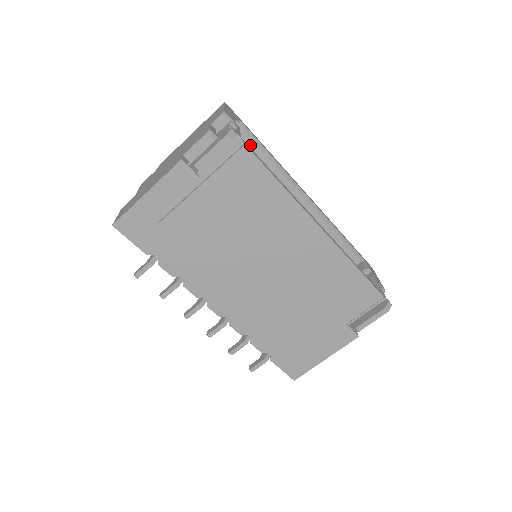
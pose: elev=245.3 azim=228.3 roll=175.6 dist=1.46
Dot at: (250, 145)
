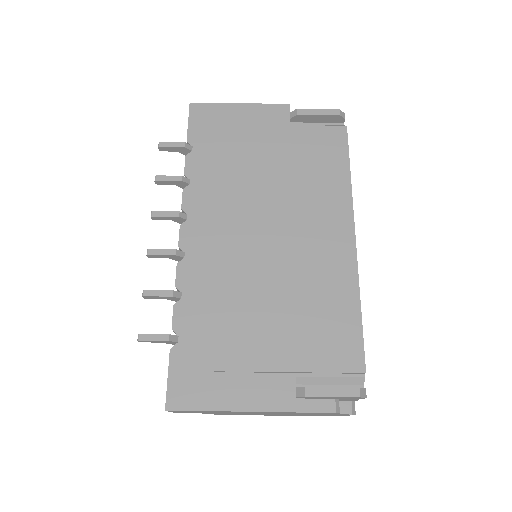
Dot at: occluded
